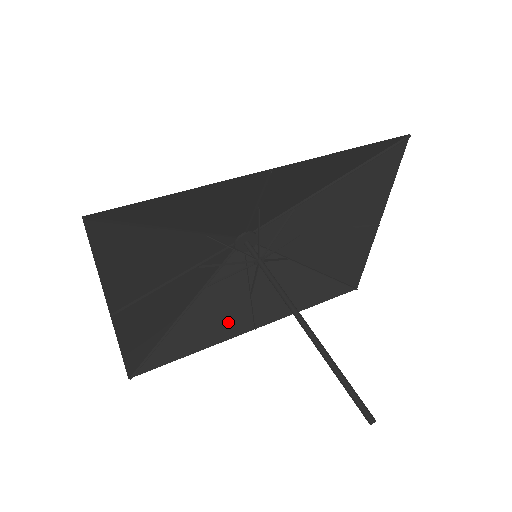
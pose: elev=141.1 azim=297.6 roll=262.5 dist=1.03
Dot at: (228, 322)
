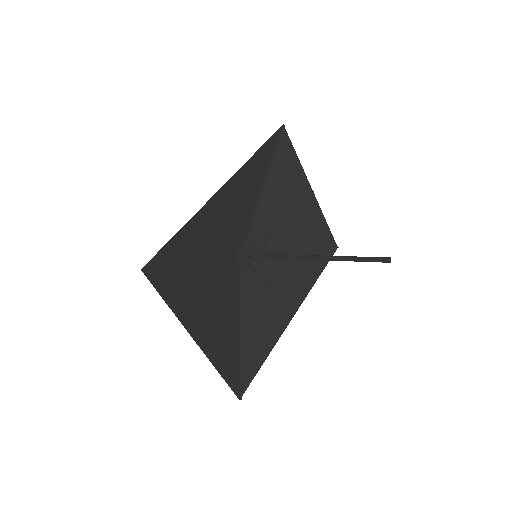
Dot at: (274, 319)
